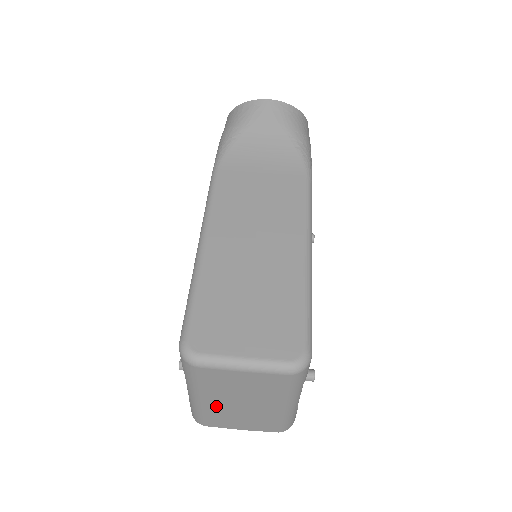
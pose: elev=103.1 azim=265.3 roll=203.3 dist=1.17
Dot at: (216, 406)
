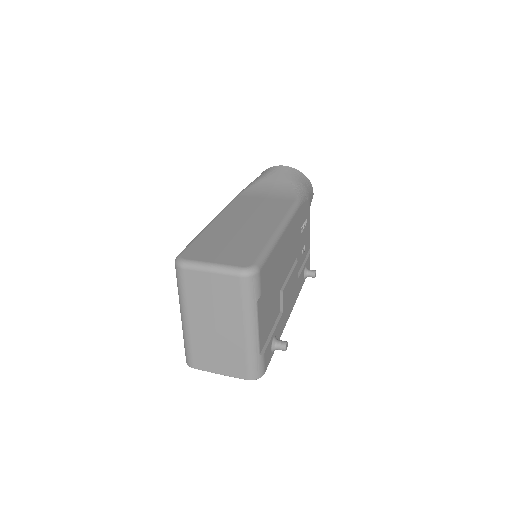
Dot at: (198, 330)
